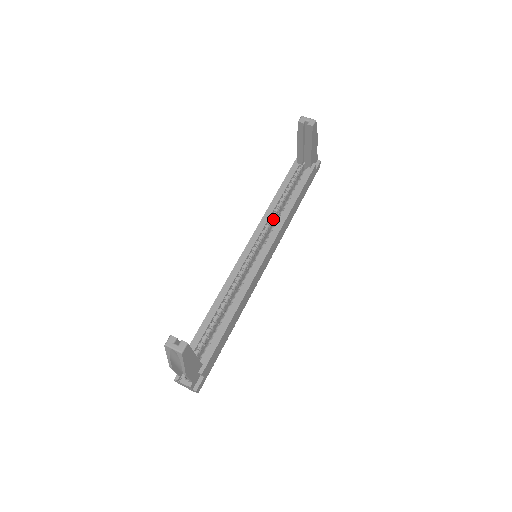
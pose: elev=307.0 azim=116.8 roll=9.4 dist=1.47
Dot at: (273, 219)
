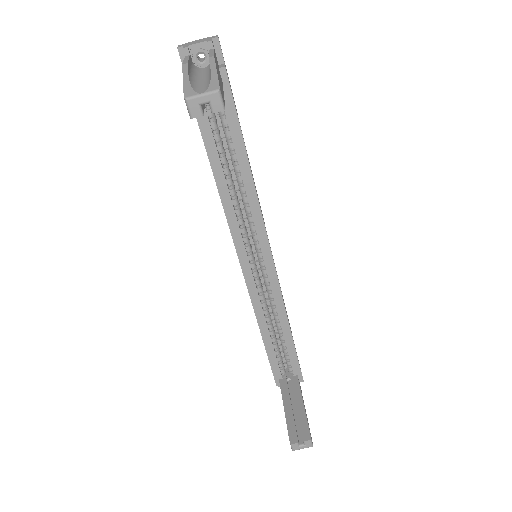
Dot at: (238, 203)
